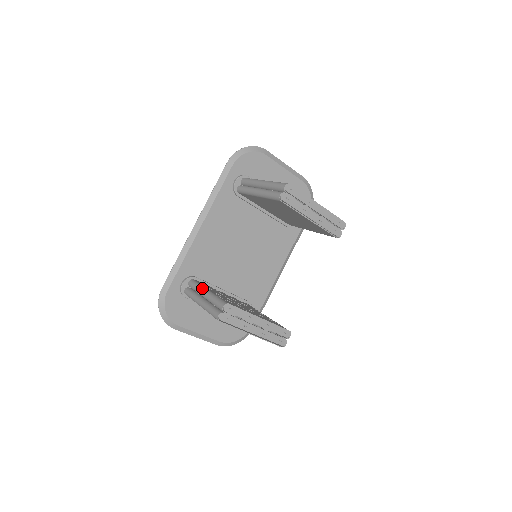
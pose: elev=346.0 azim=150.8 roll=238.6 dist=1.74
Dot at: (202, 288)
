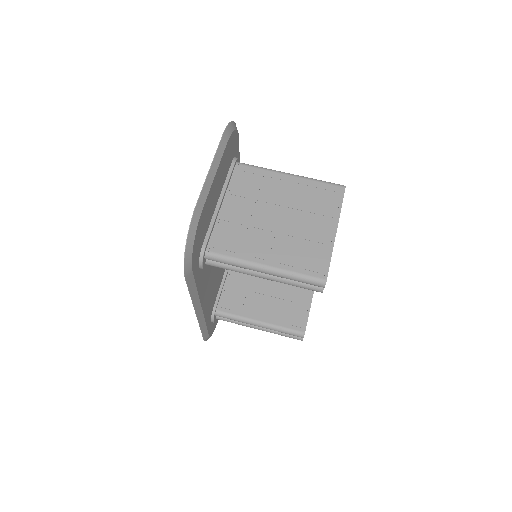
Dot at: (249, 323)
